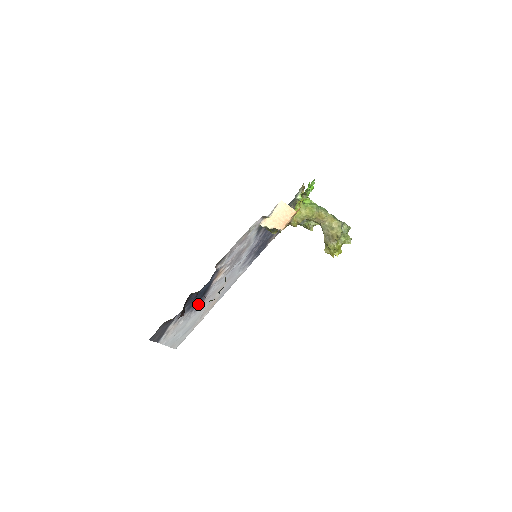
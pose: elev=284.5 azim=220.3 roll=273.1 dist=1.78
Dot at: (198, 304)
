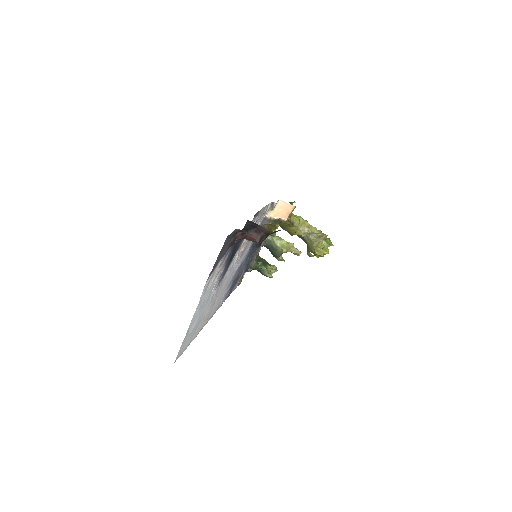
Dot at: (223, 274)
